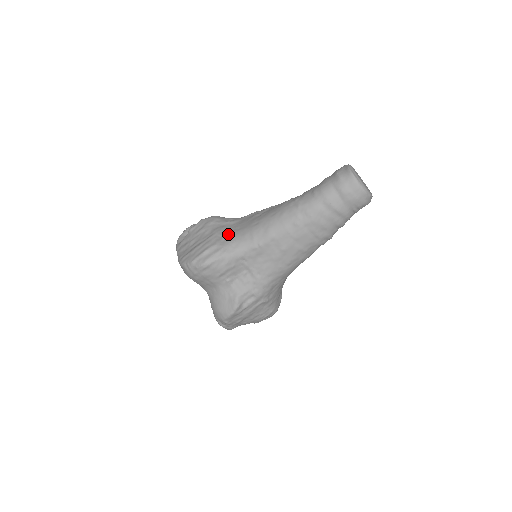
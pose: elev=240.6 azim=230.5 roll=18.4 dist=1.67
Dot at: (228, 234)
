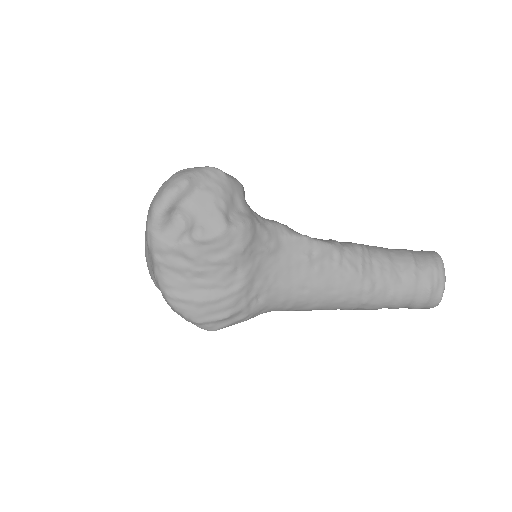
Dot at: (262, 290)
